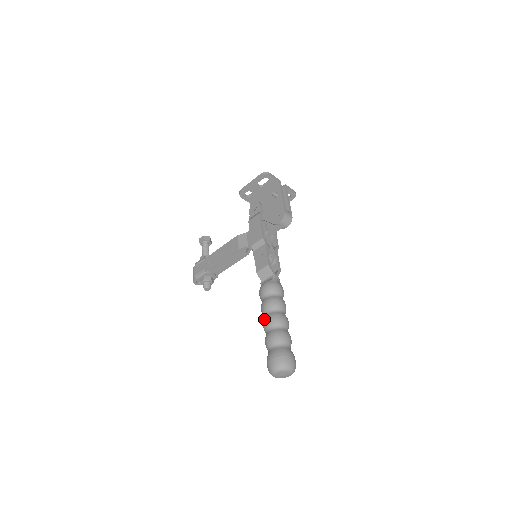
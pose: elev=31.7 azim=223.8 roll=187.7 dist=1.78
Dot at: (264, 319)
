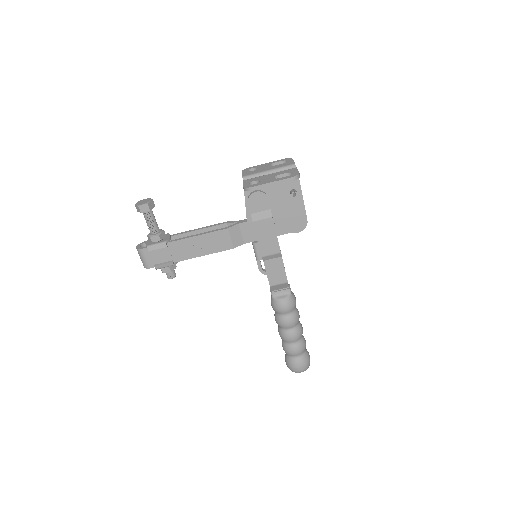
Dot at: (287, 335)
